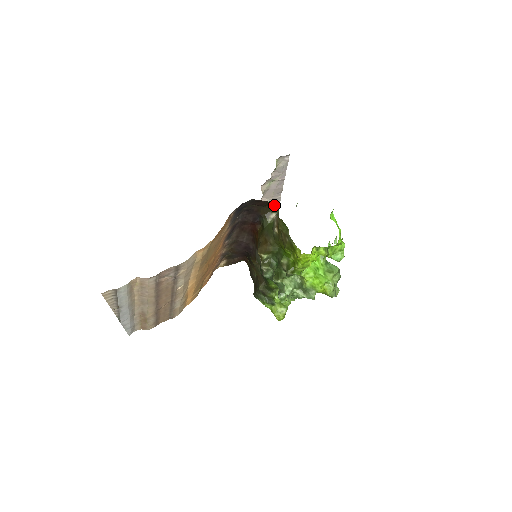
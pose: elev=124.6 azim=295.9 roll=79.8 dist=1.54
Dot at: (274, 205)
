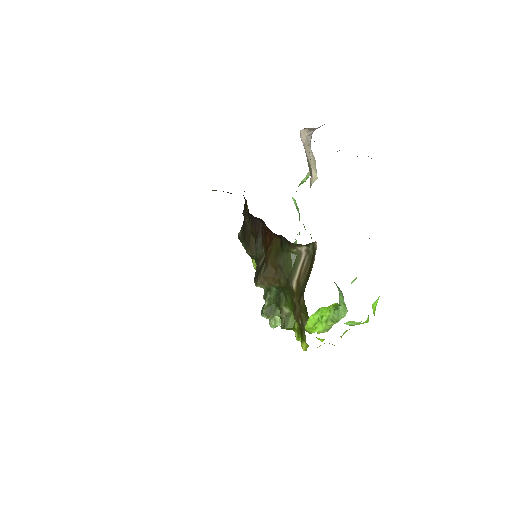
Dot at: (311, 243)
